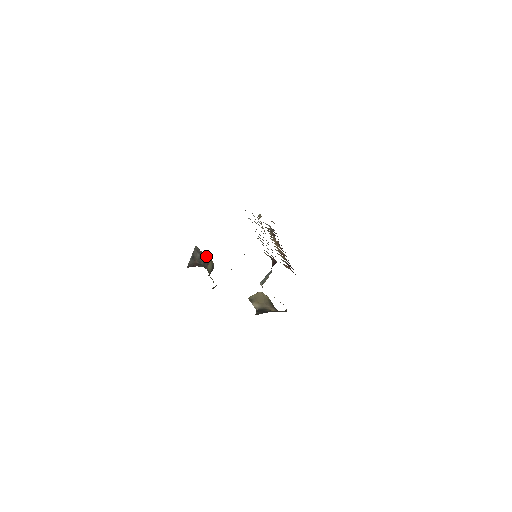
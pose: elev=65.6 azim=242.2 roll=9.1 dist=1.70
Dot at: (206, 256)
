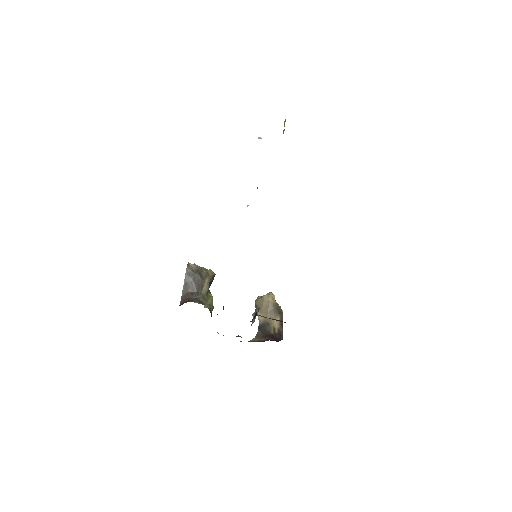
Dot at: (200, 274)
